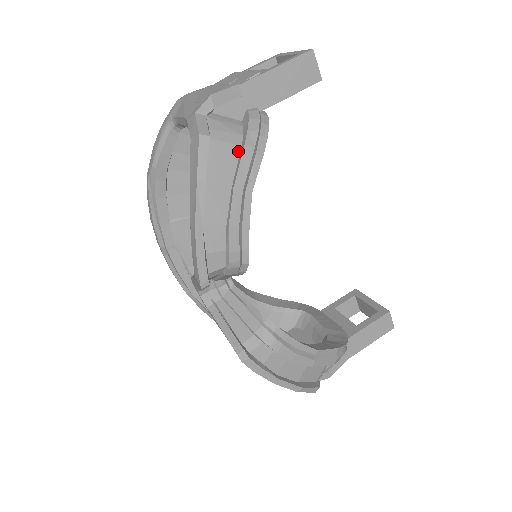
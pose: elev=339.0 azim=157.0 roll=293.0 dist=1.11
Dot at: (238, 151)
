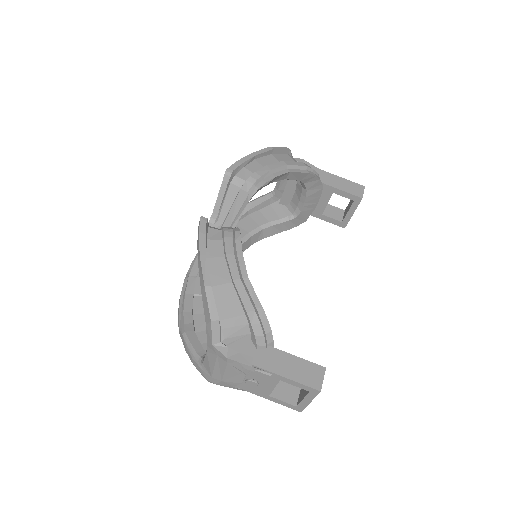
Dot at: occluded
